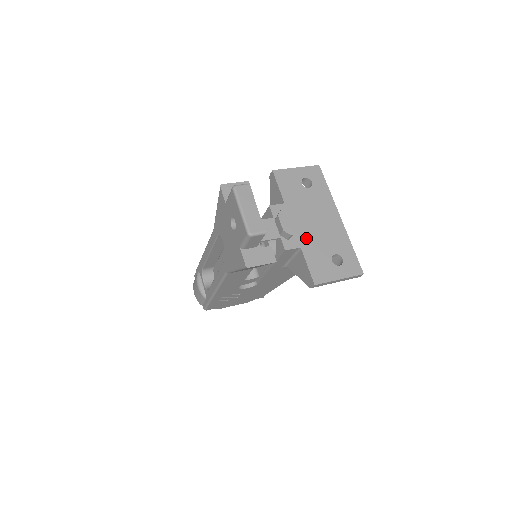
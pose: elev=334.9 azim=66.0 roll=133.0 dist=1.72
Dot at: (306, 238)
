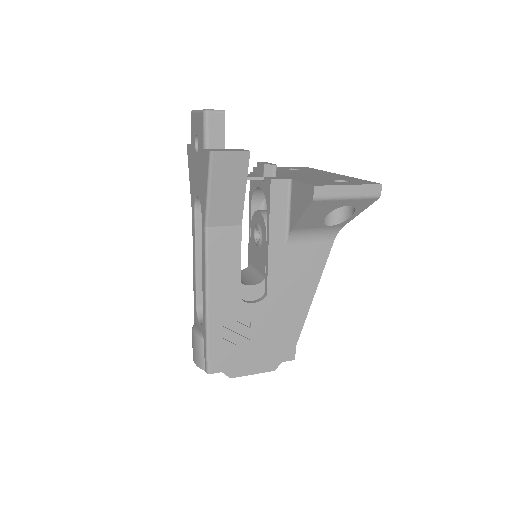
Dot at: (297, 177)
